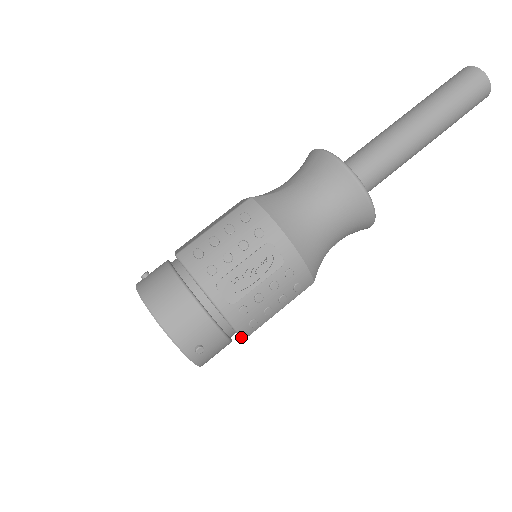
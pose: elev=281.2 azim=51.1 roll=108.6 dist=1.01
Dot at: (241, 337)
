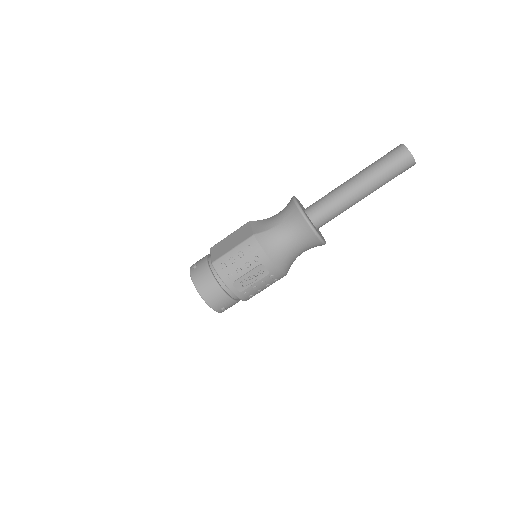
Dot at: occluded
